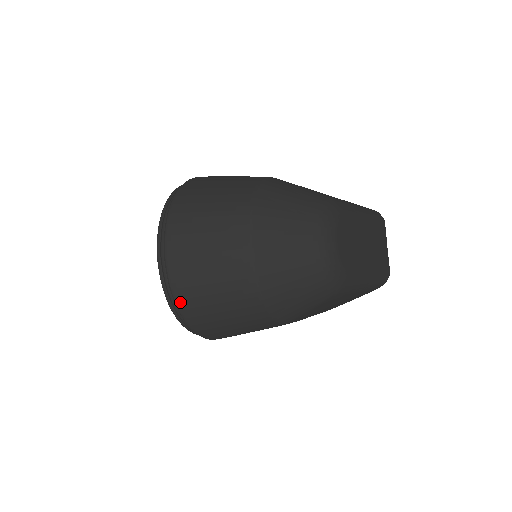
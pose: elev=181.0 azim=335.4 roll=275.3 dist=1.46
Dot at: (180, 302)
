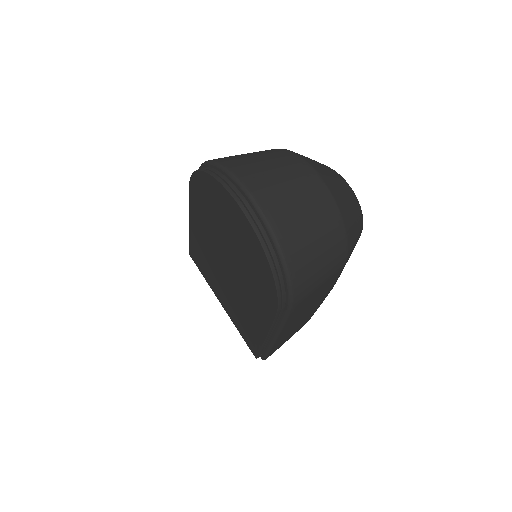
Dot at: (280, 236)
